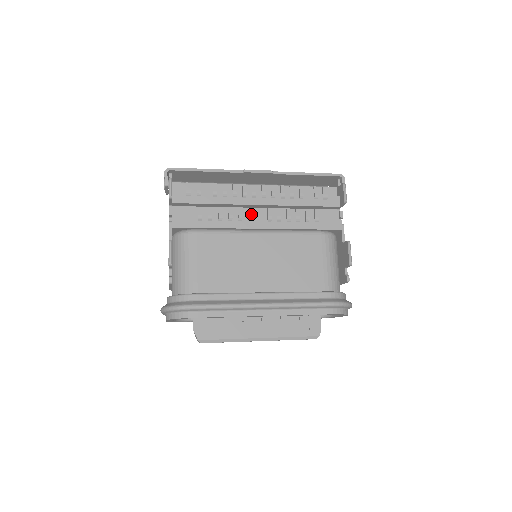
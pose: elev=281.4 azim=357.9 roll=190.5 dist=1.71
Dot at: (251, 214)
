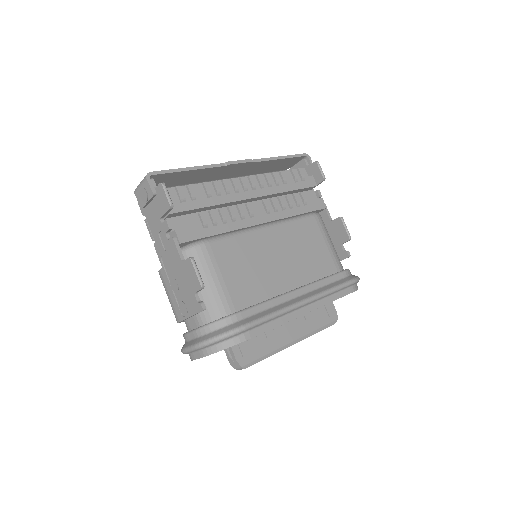
Dot at: (251, 209)
